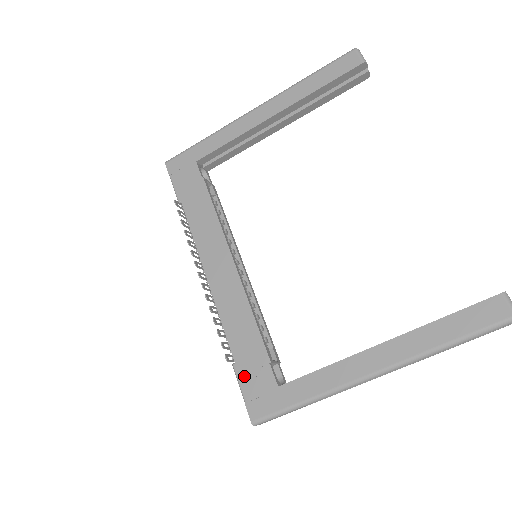
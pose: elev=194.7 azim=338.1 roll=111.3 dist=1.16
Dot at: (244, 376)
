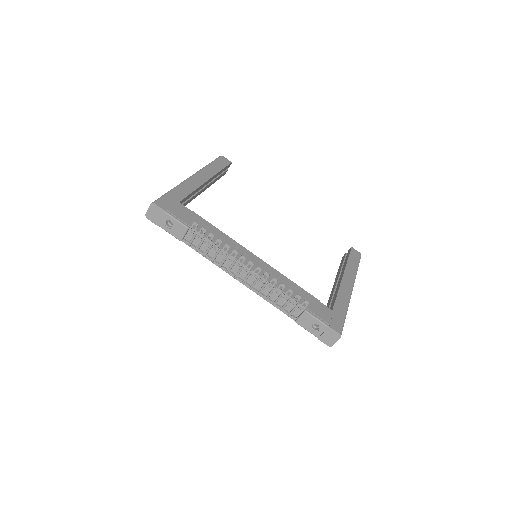
Dot at: (316, 313)
